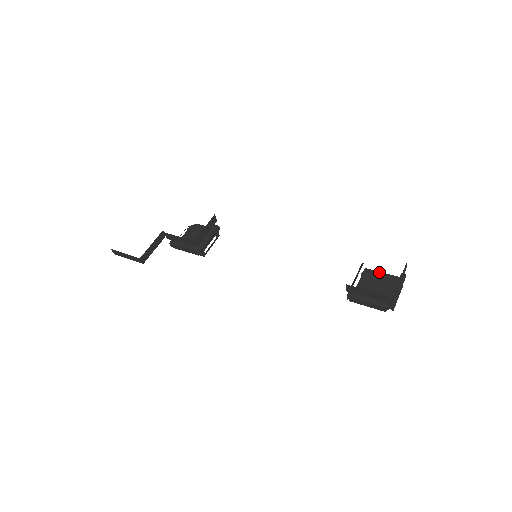
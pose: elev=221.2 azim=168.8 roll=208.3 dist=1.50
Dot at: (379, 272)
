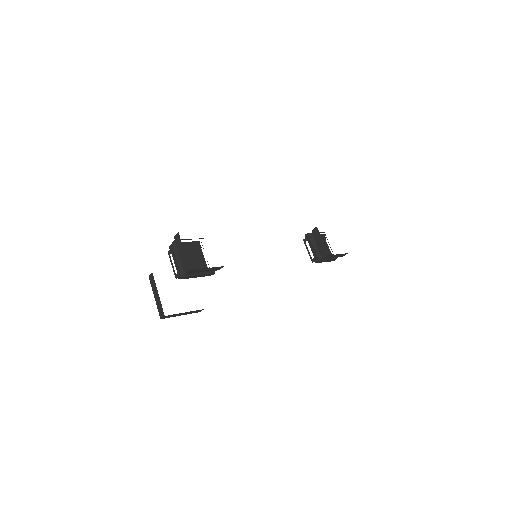
Dot at: occluded
